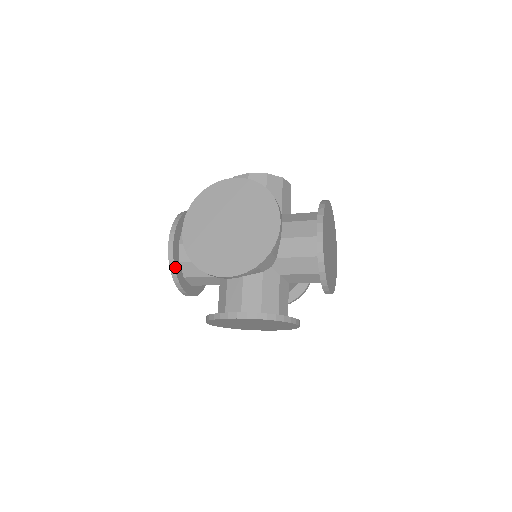
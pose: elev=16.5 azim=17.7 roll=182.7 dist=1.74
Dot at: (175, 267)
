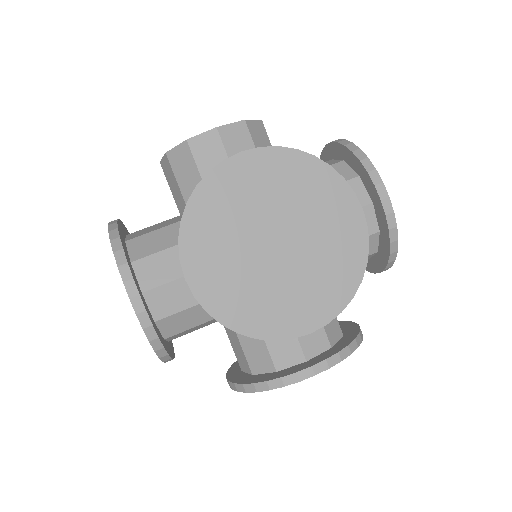
Dot at: (157, 336)
